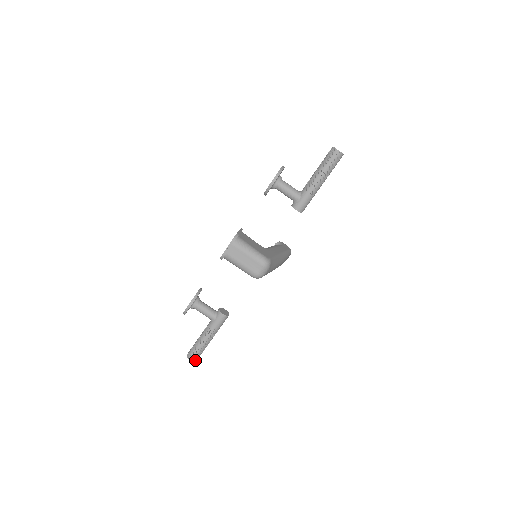
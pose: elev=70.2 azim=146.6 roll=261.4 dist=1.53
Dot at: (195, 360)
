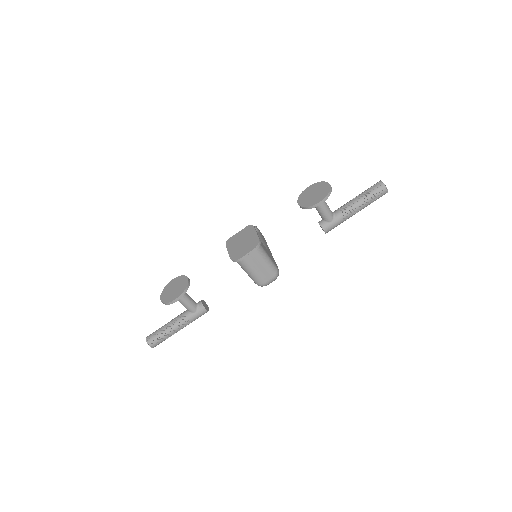
Dot at: (155, 346)
